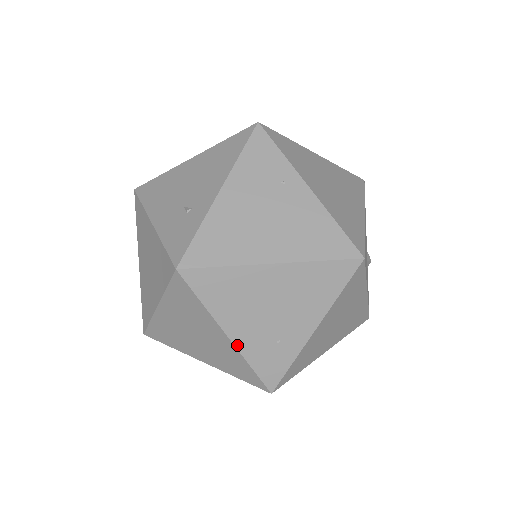
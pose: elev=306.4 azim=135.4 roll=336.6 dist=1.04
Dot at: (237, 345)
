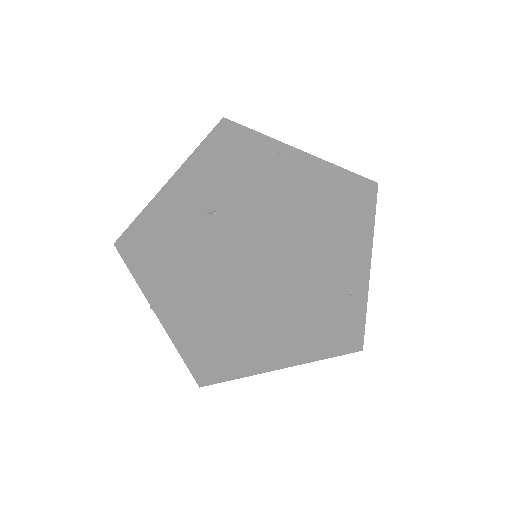
Dot at: (324, 314)
